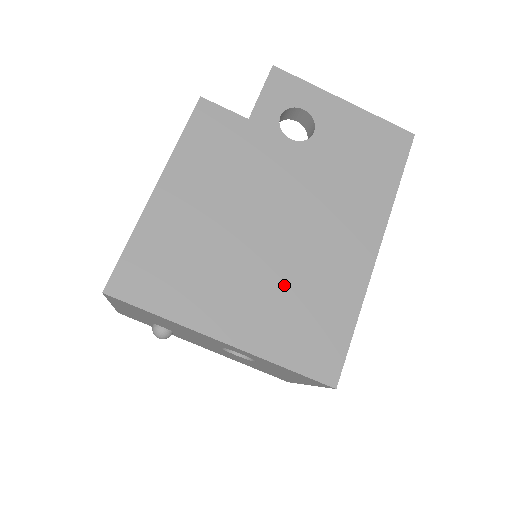
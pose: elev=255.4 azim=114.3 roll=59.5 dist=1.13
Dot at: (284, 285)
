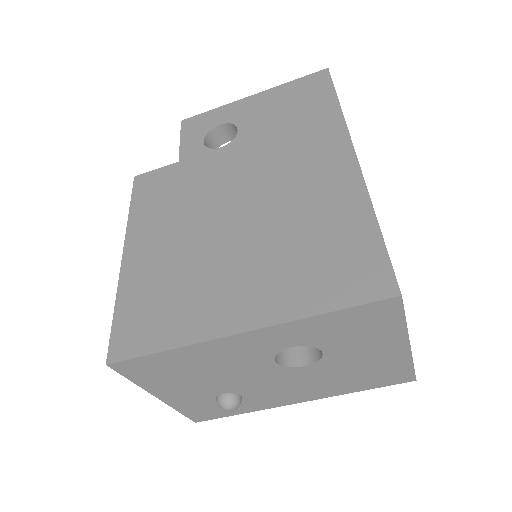
Dot at: (277, 245)
